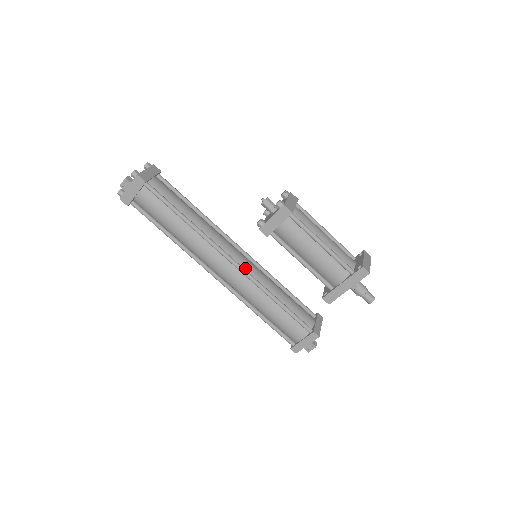
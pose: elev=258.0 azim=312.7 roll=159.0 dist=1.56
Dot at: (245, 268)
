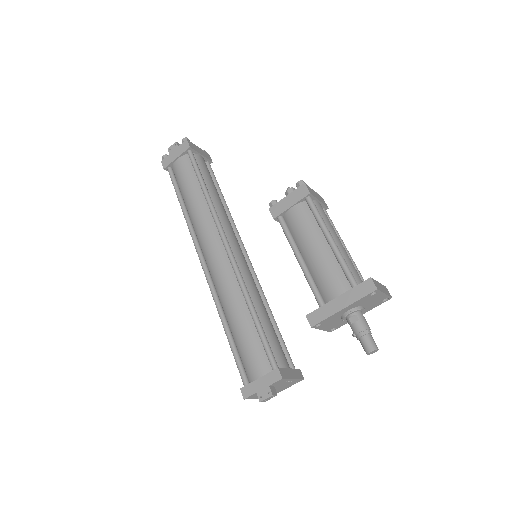
Dot at: (237, 263)
